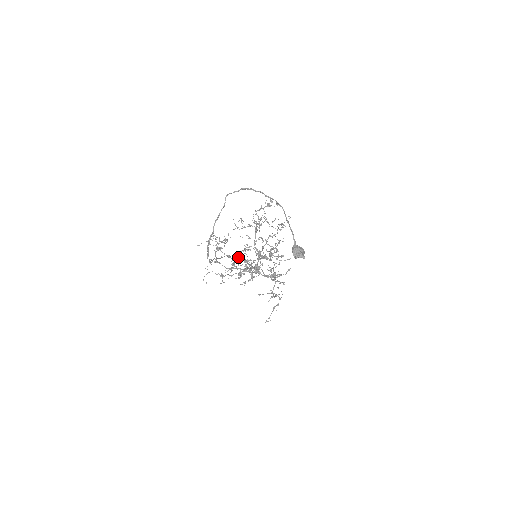
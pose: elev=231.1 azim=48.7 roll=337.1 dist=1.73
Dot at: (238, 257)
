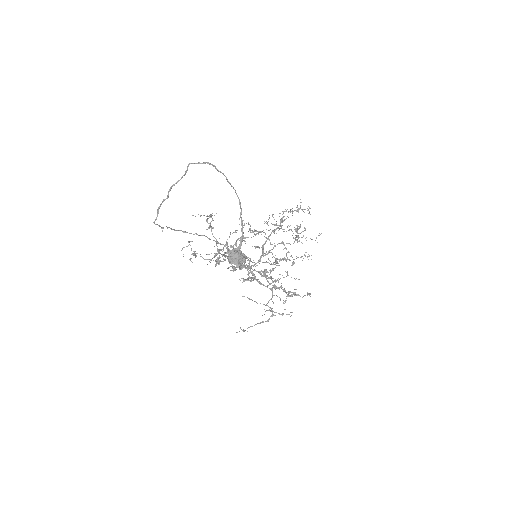
Dot at: occluded
